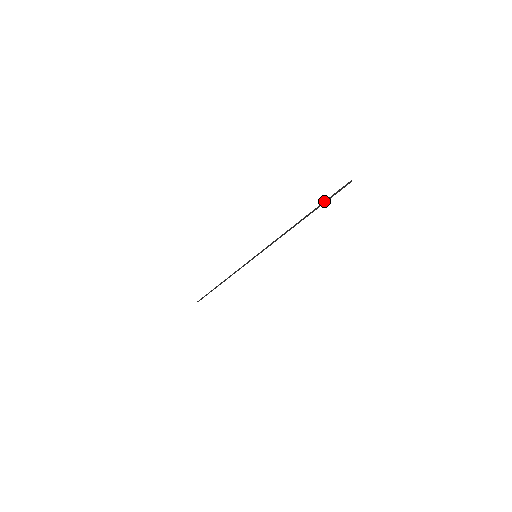
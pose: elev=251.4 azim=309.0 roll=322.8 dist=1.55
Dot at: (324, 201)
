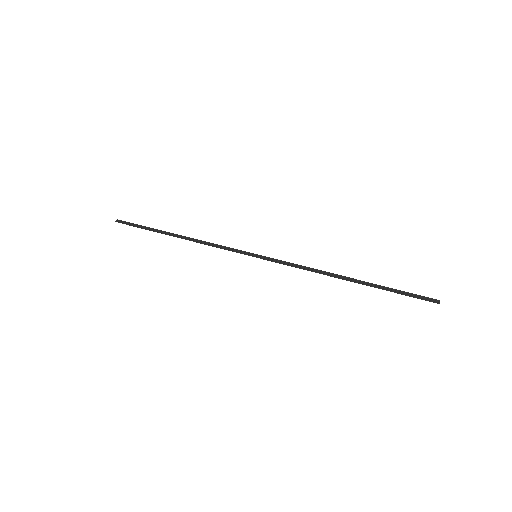
Dot at: (395, 292)
